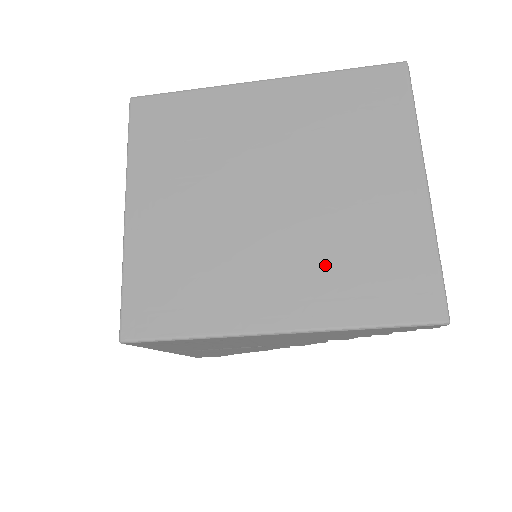
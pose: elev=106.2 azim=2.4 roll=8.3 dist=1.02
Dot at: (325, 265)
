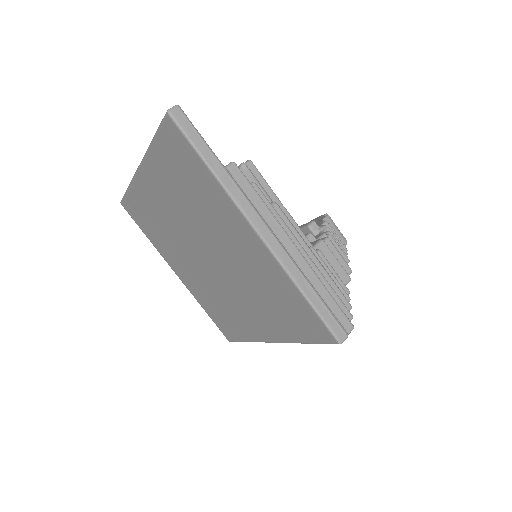
Dot at: (259, 304)
